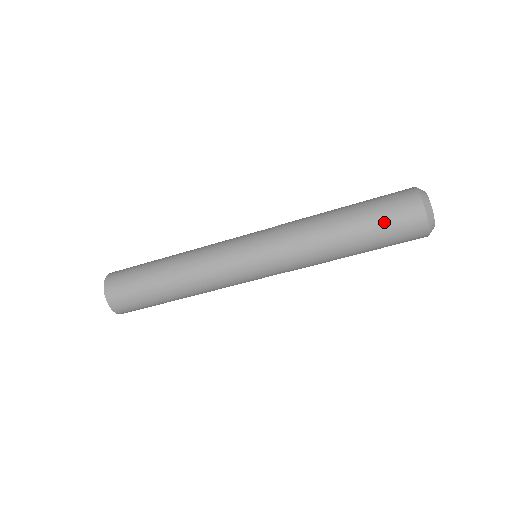
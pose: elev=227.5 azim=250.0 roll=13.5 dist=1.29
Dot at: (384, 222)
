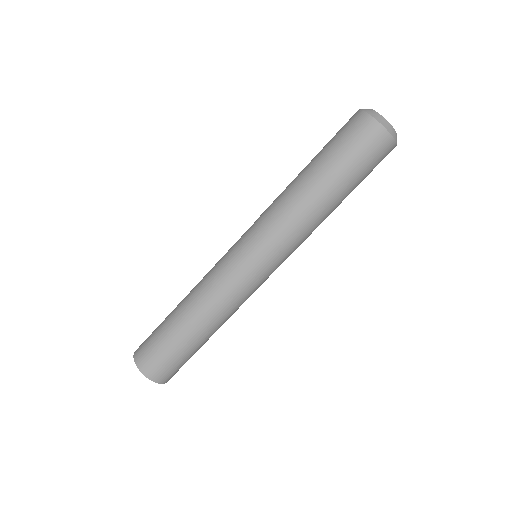
Dot at: (359, 165)
